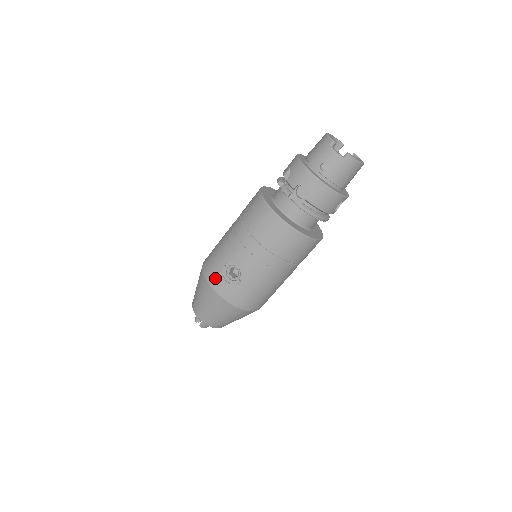
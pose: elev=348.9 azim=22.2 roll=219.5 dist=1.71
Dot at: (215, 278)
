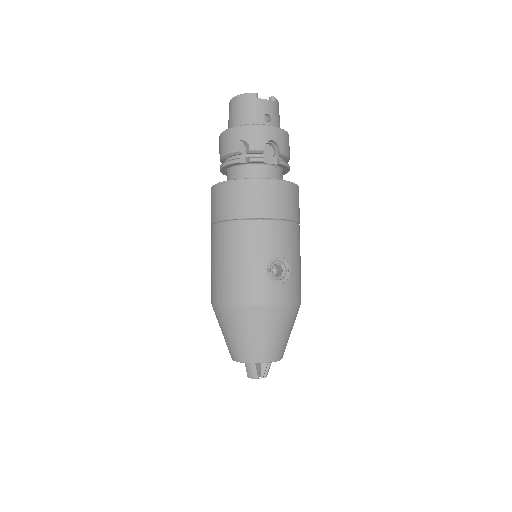
Dot at: (268, 292)
